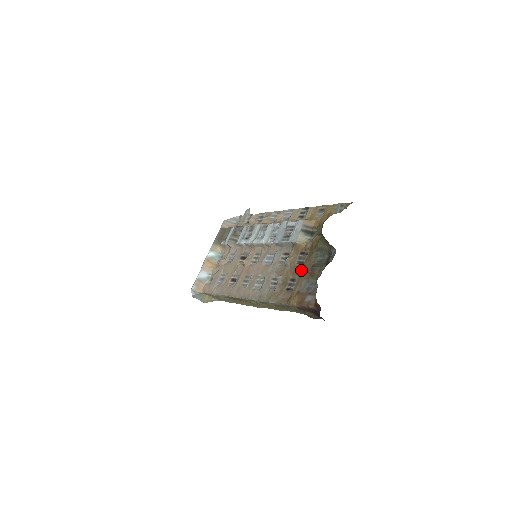
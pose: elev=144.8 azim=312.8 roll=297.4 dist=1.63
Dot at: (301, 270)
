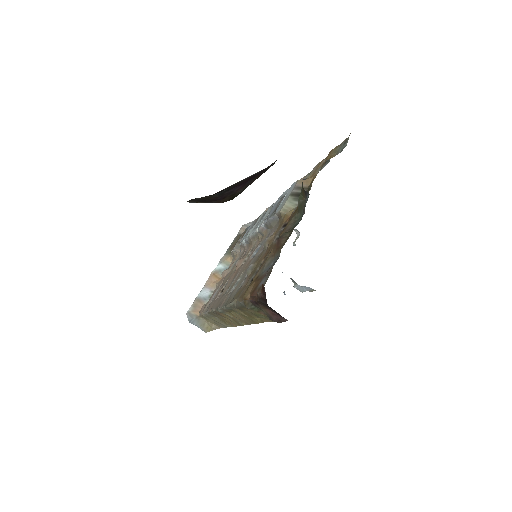
Dot at: (273, 246)
